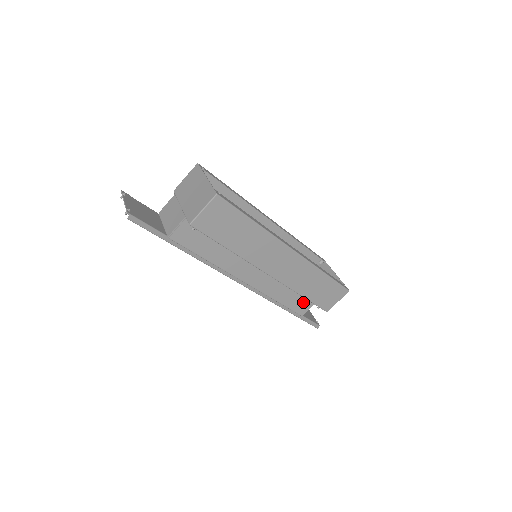
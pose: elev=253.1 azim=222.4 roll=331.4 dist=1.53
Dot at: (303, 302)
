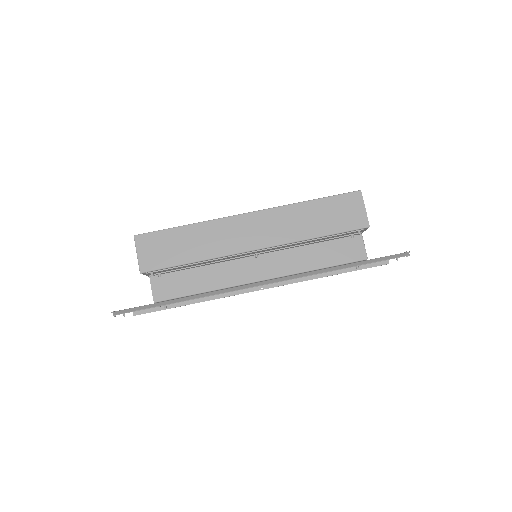
Dot at: (347, 247)
